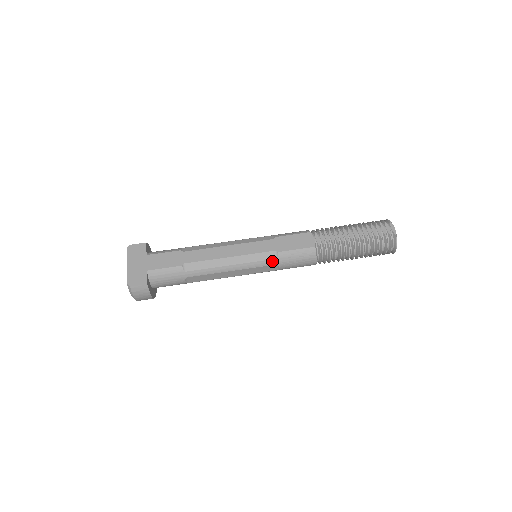
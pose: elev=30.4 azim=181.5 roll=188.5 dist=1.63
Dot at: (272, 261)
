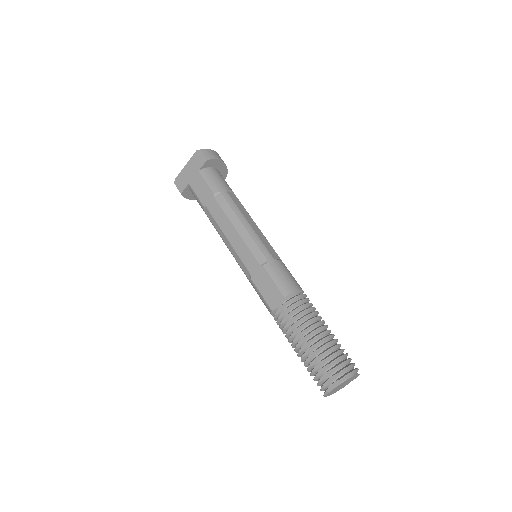
Dot at: (247, 277)
